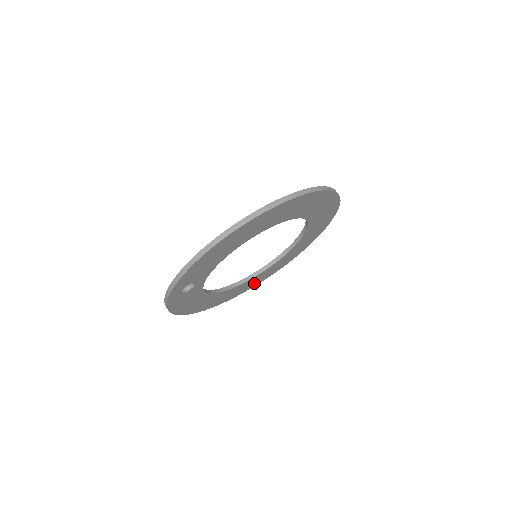
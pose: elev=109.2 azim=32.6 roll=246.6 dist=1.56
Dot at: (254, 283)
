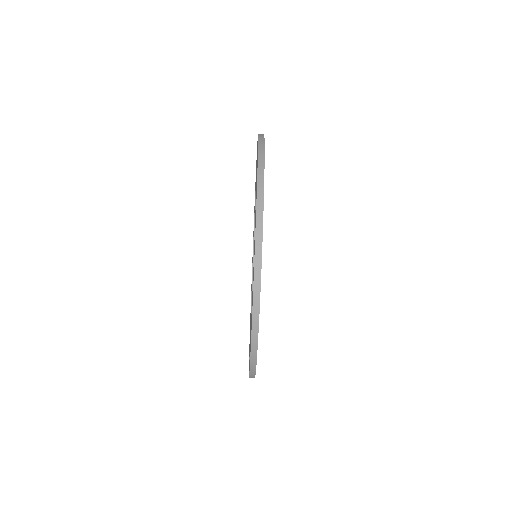
Dot at: occluded
